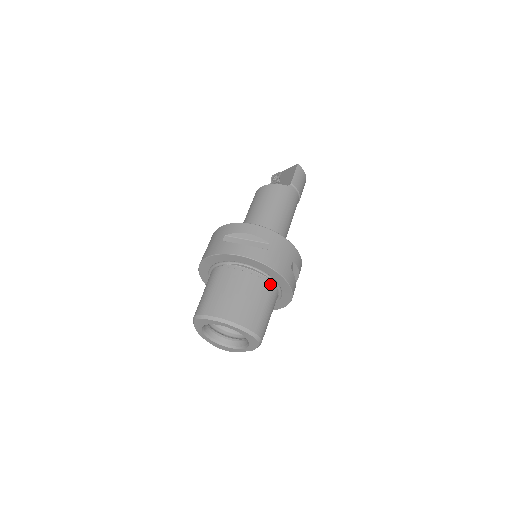
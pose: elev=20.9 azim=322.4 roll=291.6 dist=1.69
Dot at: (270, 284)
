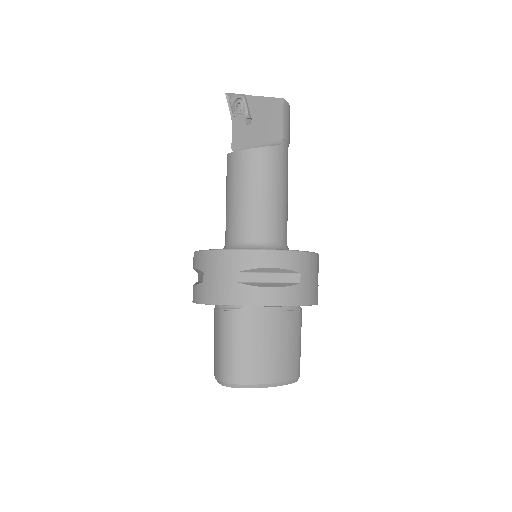
Dot at: (298, 311)
